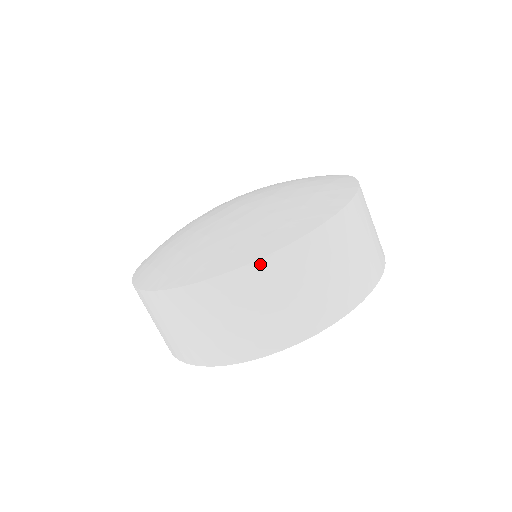
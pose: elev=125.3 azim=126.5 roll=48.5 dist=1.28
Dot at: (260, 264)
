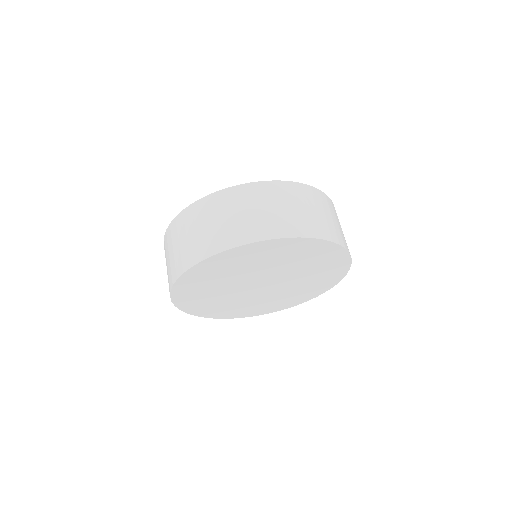
Dot at: (255, 185)
